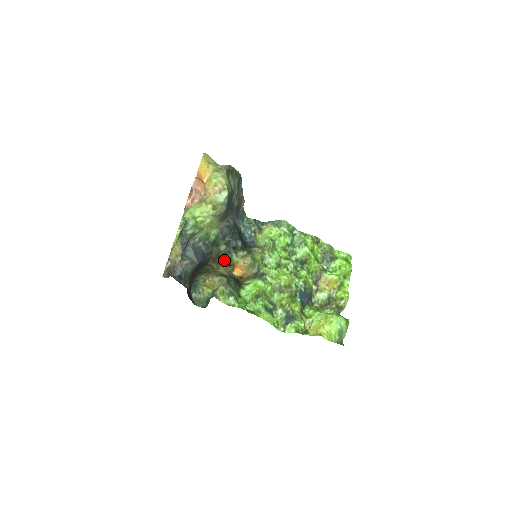
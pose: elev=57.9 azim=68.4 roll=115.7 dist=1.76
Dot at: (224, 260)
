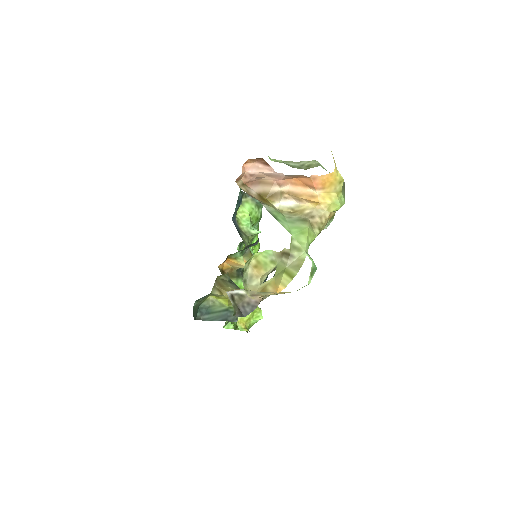
Dot at: occluded
